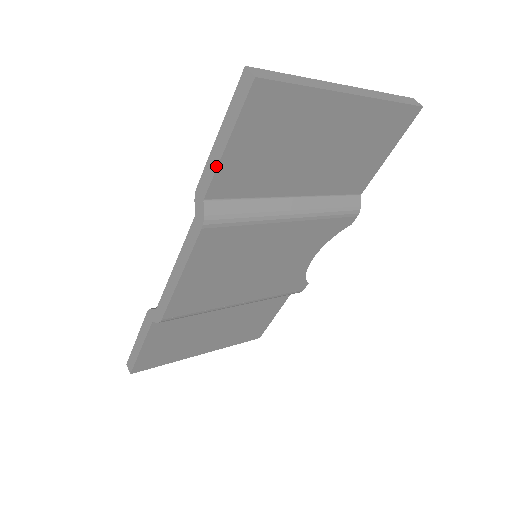
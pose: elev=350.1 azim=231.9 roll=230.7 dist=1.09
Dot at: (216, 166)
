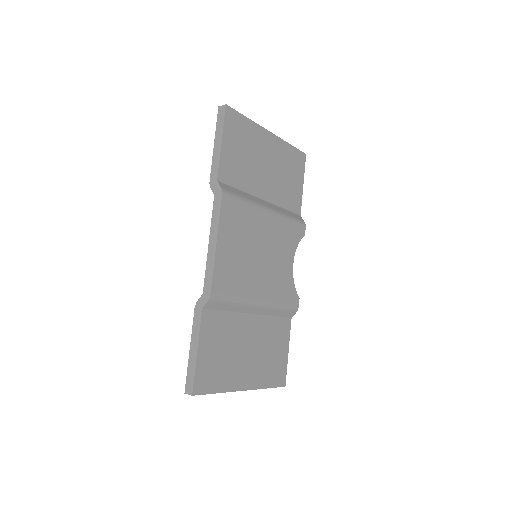
Dot at: (219, 157)
